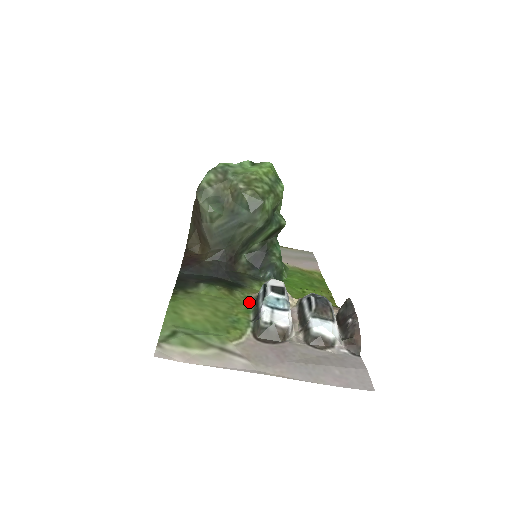
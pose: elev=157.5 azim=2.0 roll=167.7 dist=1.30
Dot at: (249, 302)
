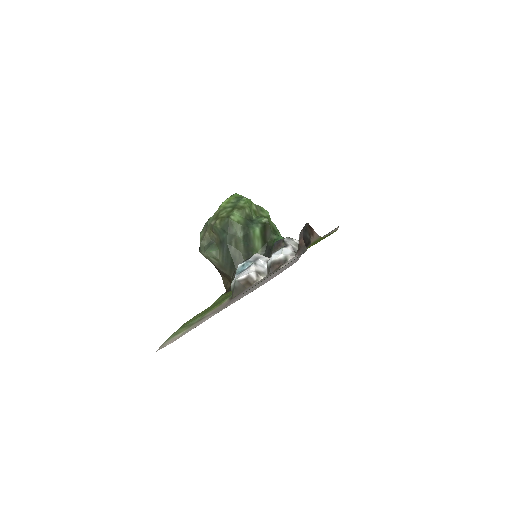
Dot at: occluded
